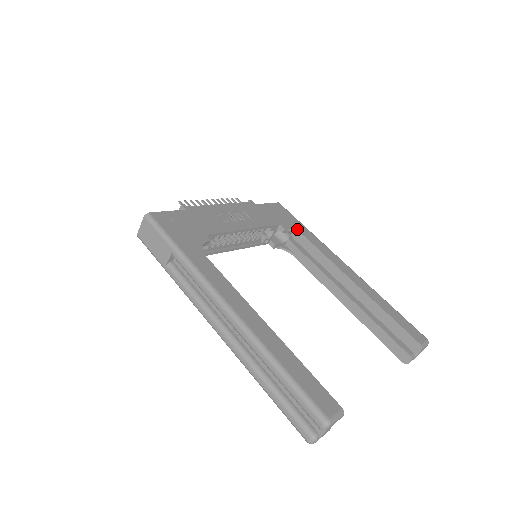
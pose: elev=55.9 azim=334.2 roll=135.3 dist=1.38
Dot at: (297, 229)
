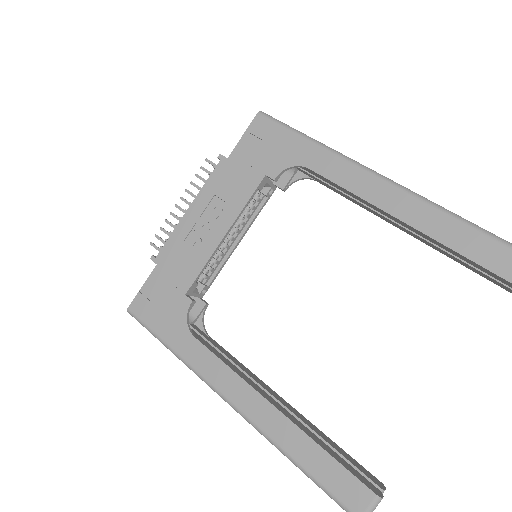
Dot at: (292, 159)
